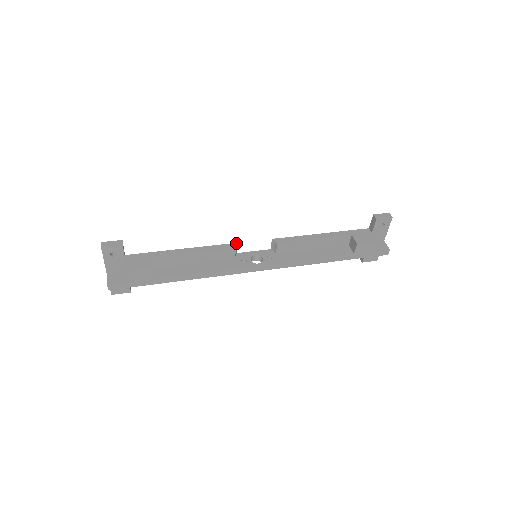
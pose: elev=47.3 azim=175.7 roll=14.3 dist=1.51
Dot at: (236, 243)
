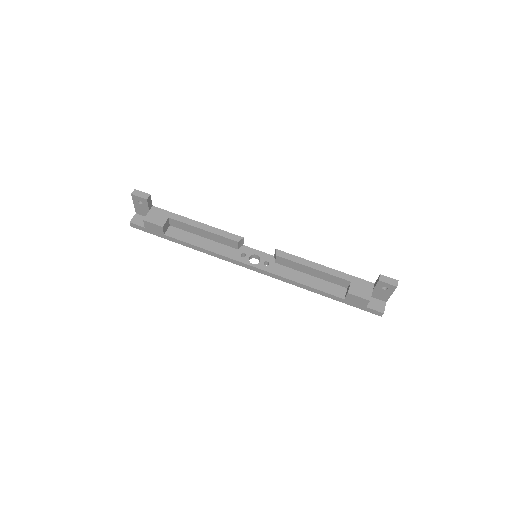
Dot at: (242, 237)
